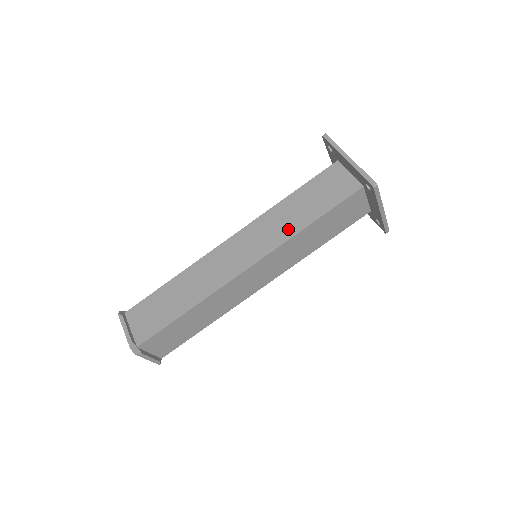
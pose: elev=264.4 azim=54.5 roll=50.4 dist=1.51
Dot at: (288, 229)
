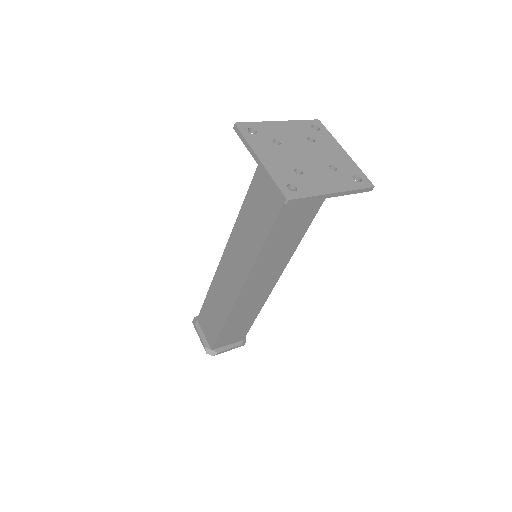
Dot at: (255, 241)
